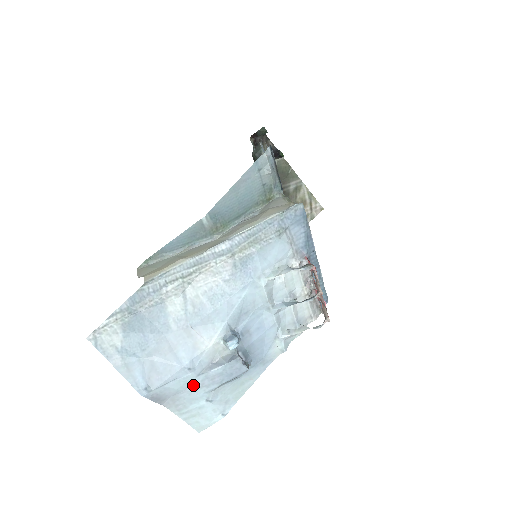
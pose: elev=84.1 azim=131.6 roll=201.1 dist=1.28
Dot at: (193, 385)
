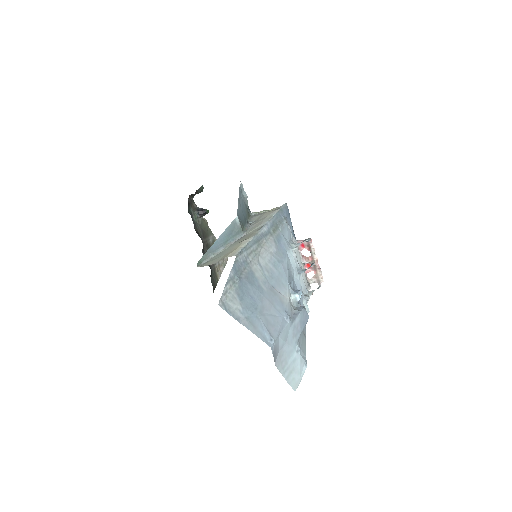
Dot at: (289, 336)
